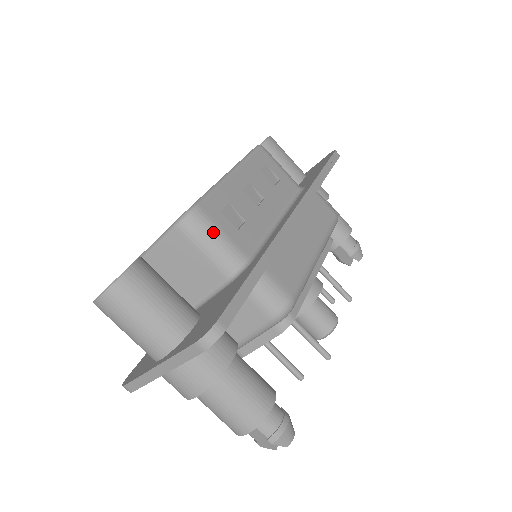
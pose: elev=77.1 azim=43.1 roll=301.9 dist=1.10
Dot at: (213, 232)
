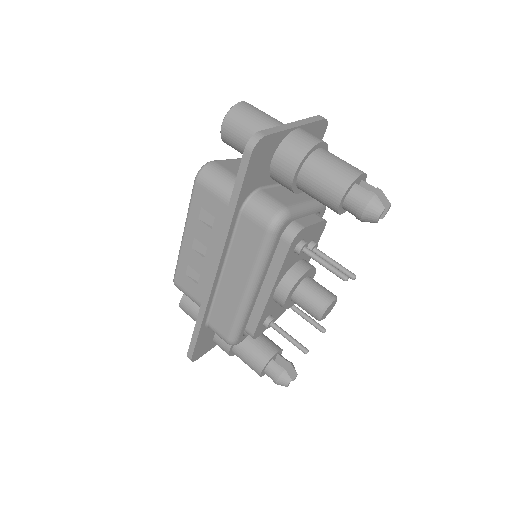
Dot at: occluded
